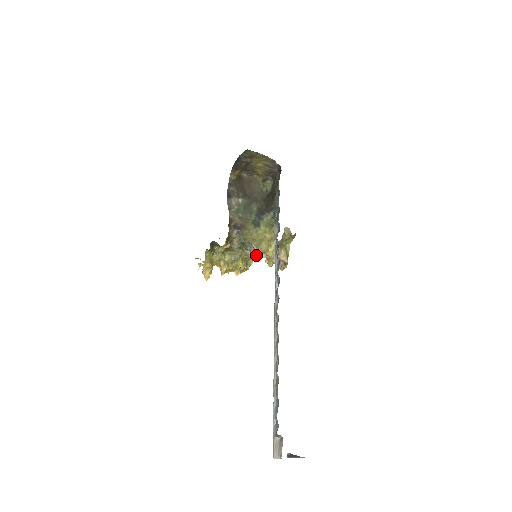
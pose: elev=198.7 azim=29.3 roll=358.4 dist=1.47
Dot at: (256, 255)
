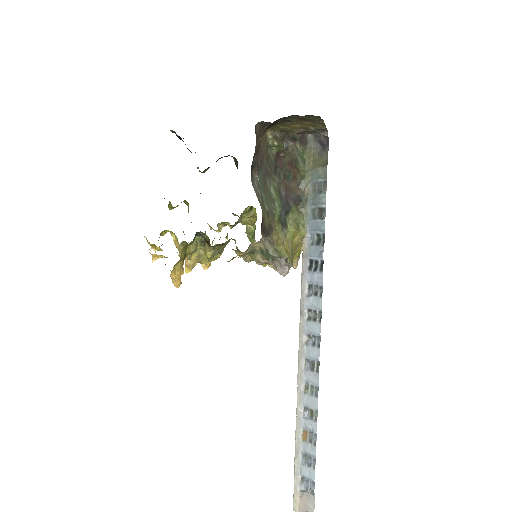
Dot at: (286, 274)
